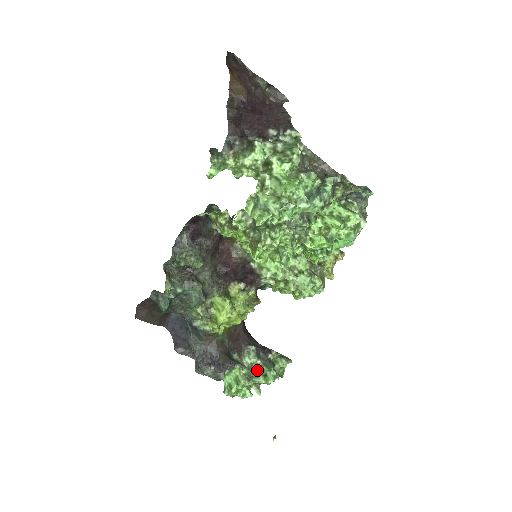
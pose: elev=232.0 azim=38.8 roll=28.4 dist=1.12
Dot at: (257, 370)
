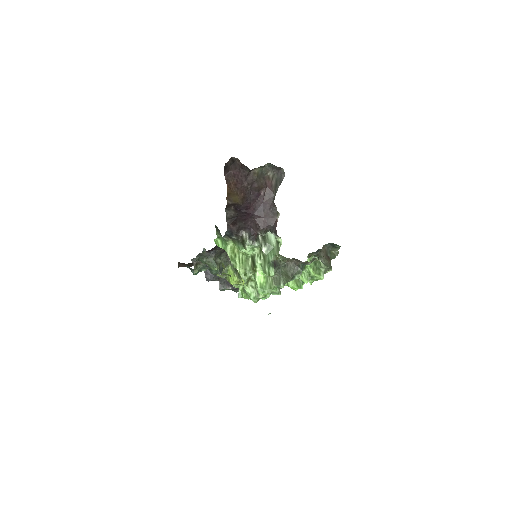
Dot at: occluded
